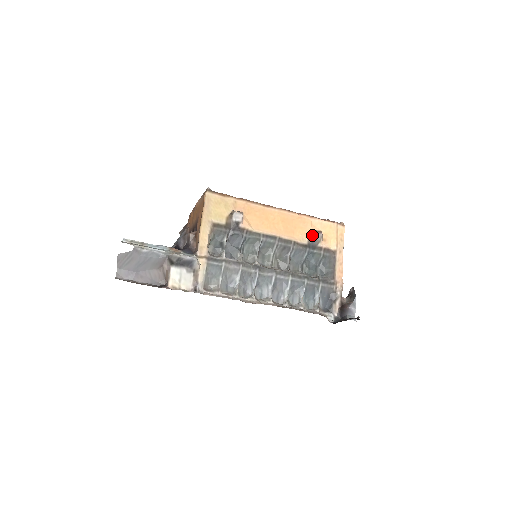
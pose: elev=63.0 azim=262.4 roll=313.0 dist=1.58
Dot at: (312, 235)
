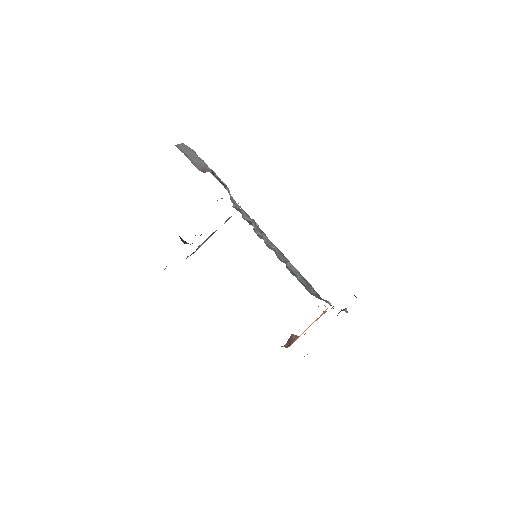
Dot at: occluded
